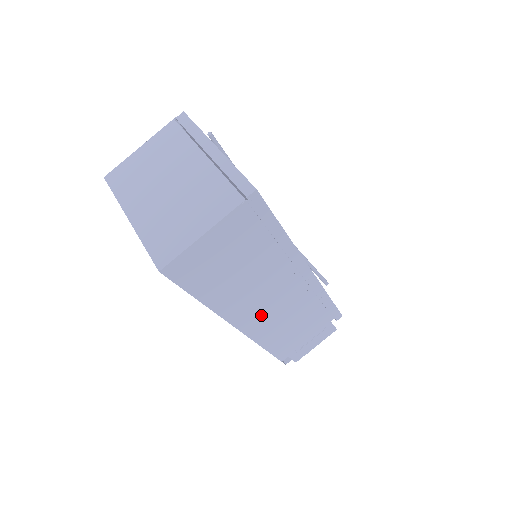
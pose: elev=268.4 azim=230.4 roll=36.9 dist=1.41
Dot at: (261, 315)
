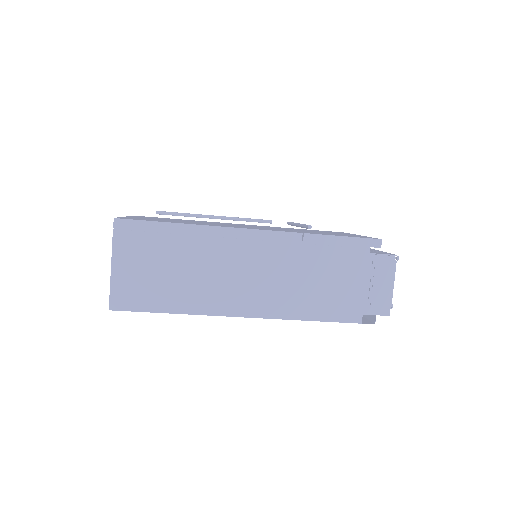
Dot at: (254, 293)
